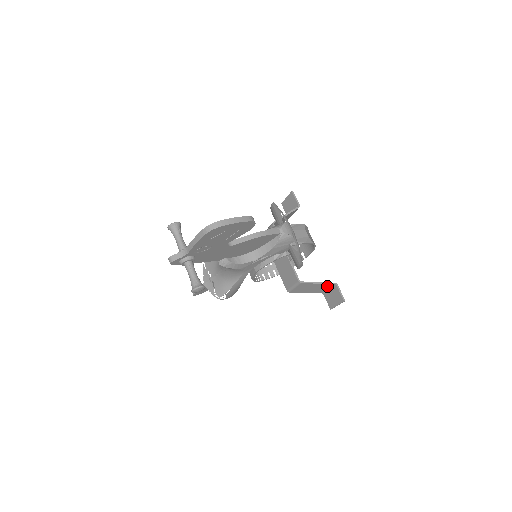
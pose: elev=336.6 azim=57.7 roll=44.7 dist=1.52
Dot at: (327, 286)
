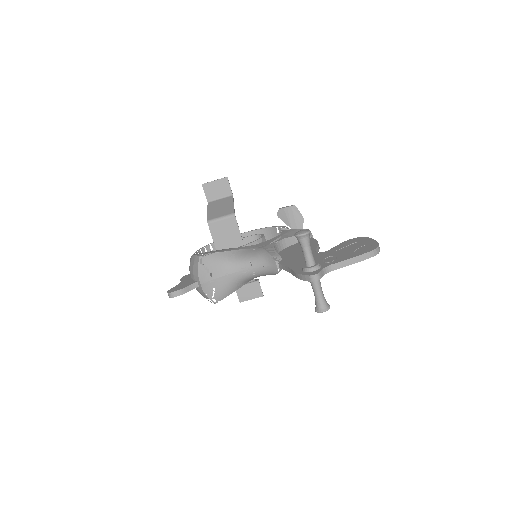
Dot at: occluded
